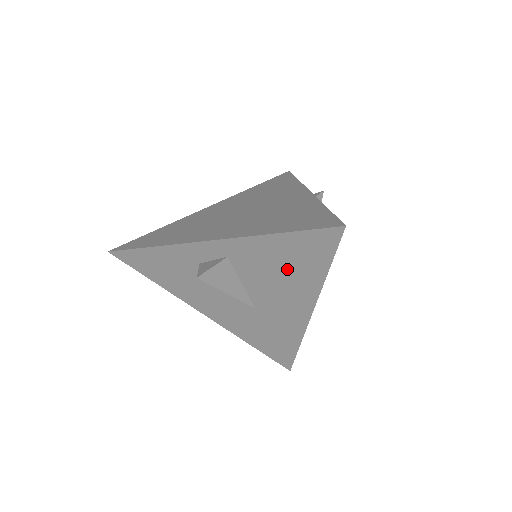
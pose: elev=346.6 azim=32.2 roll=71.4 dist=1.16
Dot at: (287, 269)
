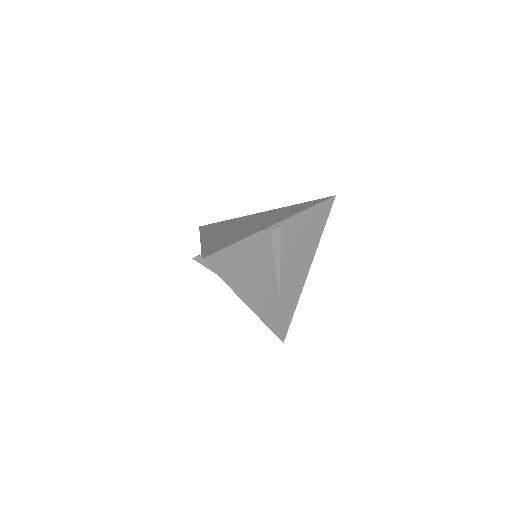
Dot at: occluded
